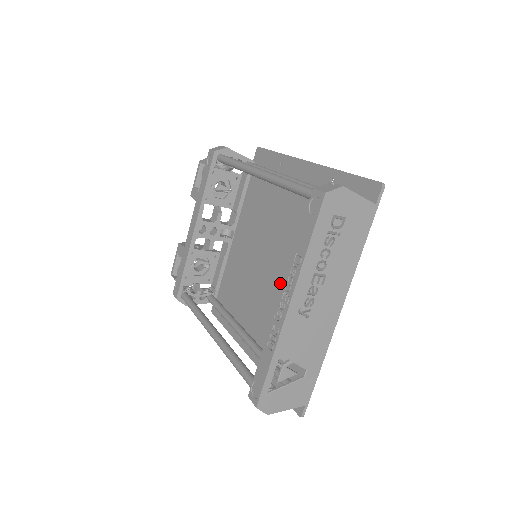
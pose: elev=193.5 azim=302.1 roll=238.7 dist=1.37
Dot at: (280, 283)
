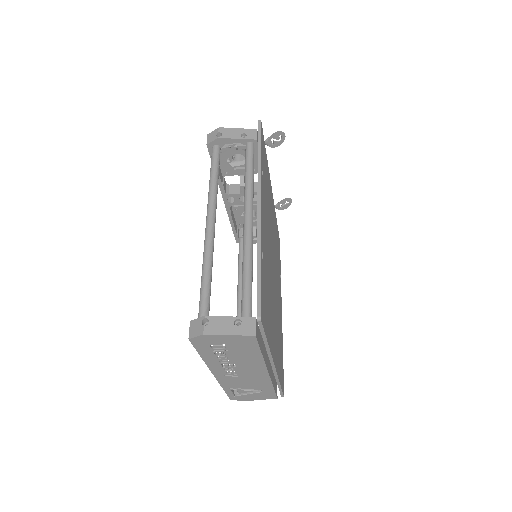
Dot at: occluded
